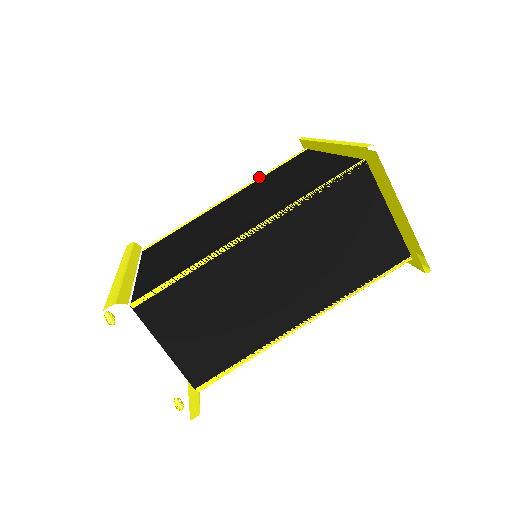
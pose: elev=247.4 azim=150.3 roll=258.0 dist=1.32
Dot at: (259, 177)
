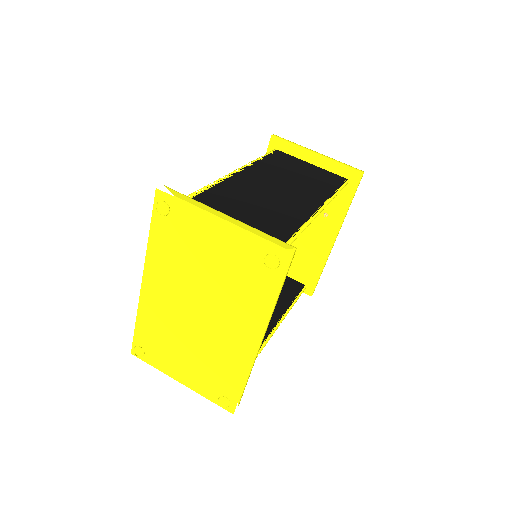
Dot at: occluded
